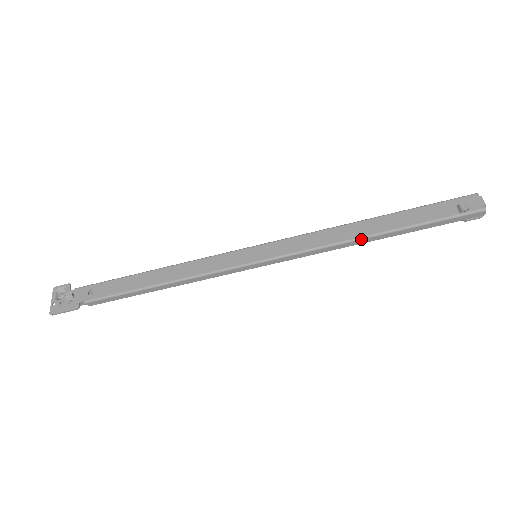
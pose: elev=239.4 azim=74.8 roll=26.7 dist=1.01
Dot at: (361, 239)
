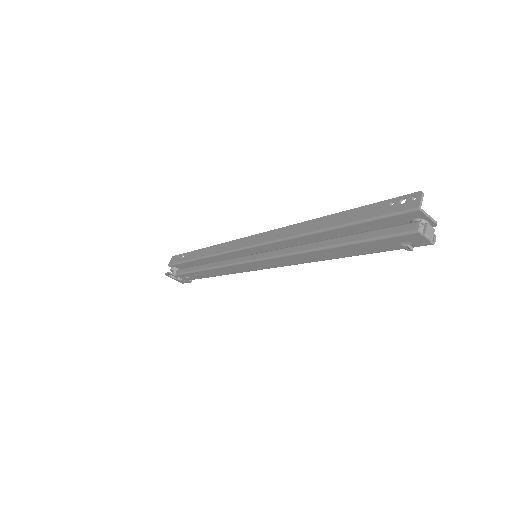
Dot at: occluded
